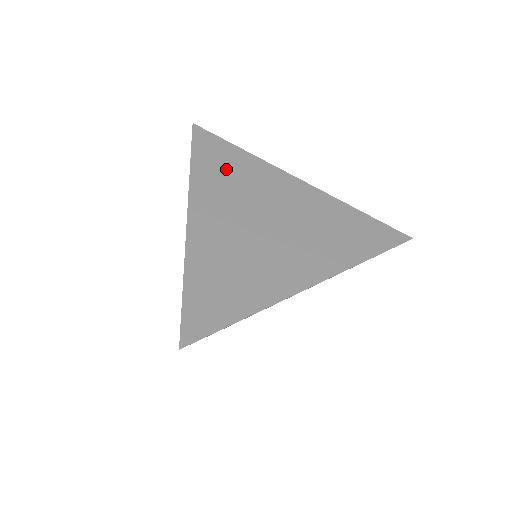
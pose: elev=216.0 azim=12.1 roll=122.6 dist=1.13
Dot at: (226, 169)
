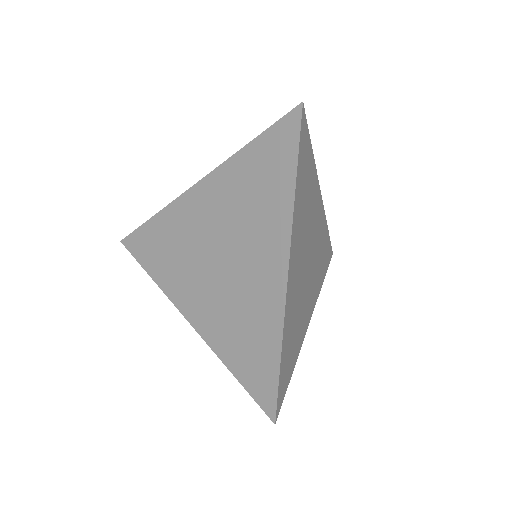
Dot at: (306, 189)
